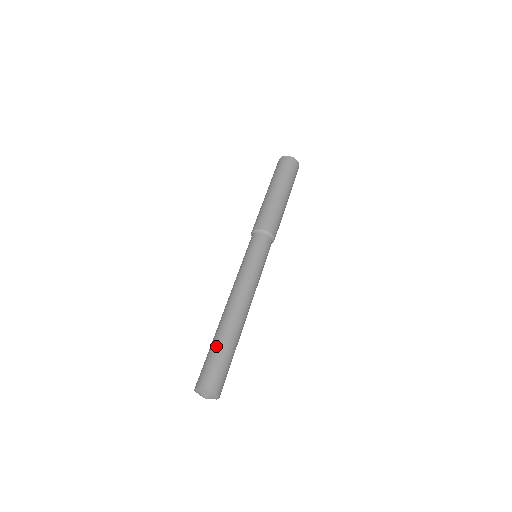
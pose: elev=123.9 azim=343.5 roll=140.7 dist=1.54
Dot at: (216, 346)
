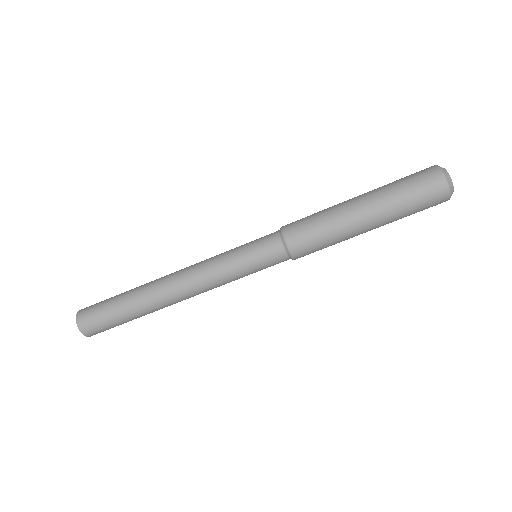
Dot at: (128, 319)
